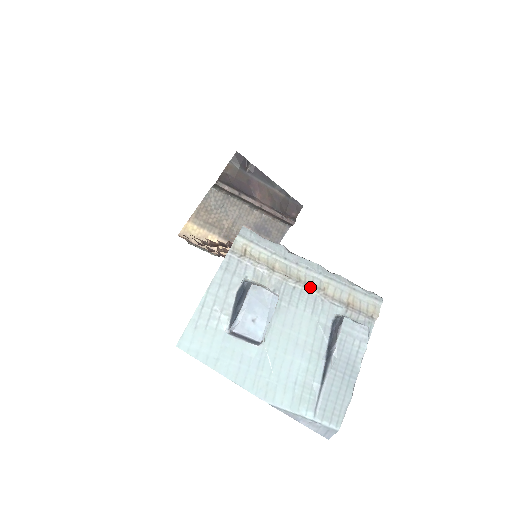
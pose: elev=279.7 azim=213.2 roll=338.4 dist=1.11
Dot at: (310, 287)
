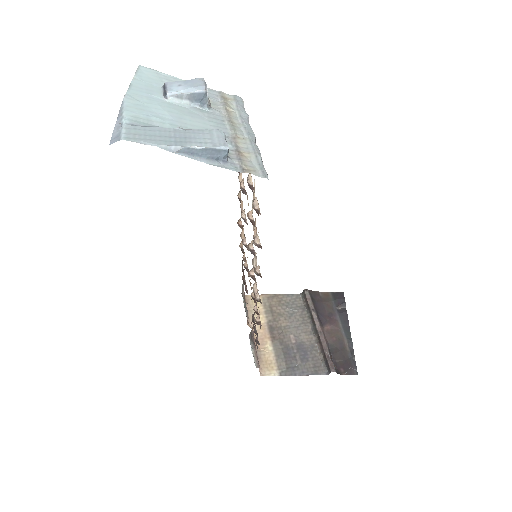
Dot at: (232, 128)
